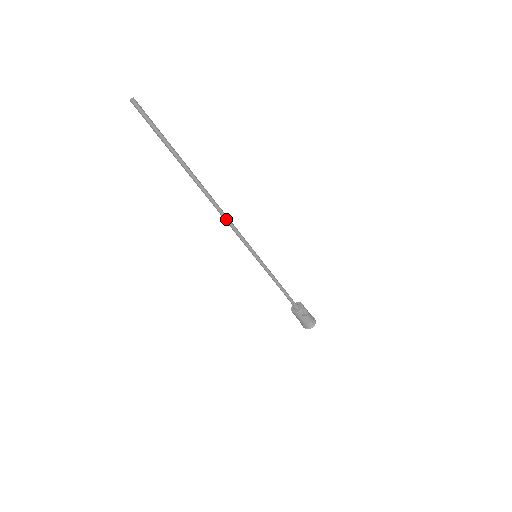
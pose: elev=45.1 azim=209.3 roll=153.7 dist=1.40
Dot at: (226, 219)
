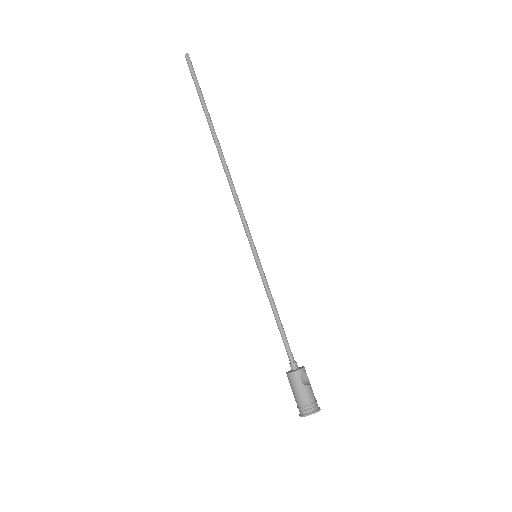
Dot at: (234, 191)
